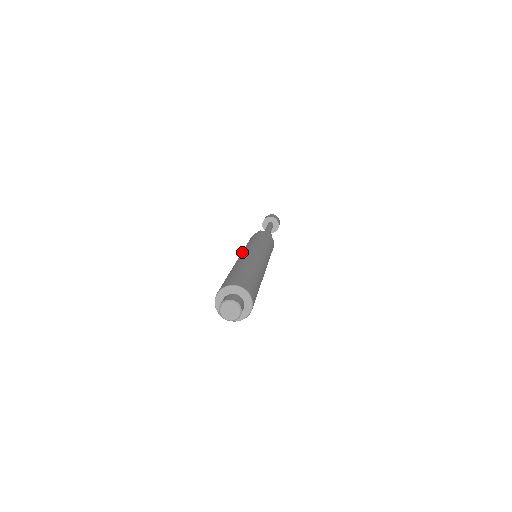
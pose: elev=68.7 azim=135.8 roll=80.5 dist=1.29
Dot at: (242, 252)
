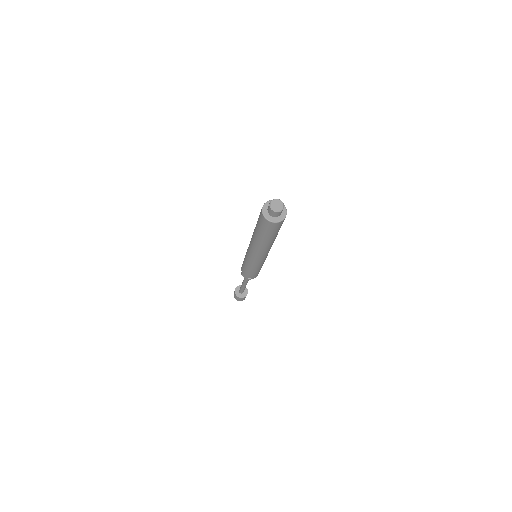
Dot at: occluded
